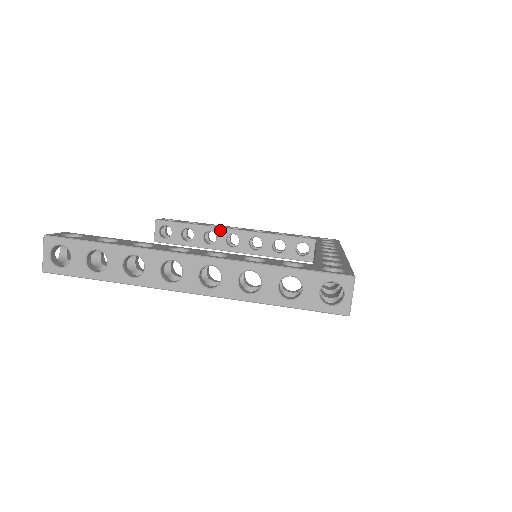
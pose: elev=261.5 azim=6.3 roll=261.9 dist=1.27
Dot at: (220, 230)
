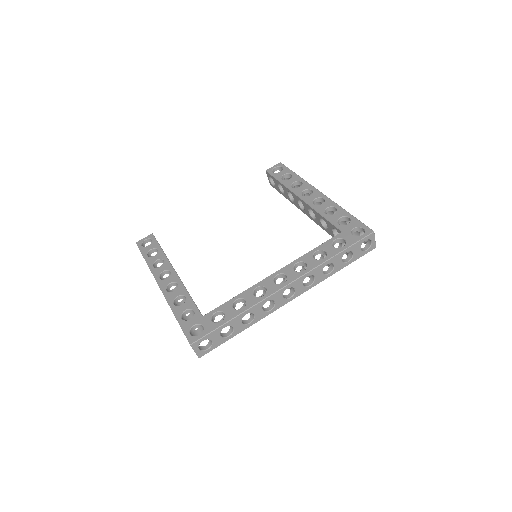
Dot at: (293, 194)
